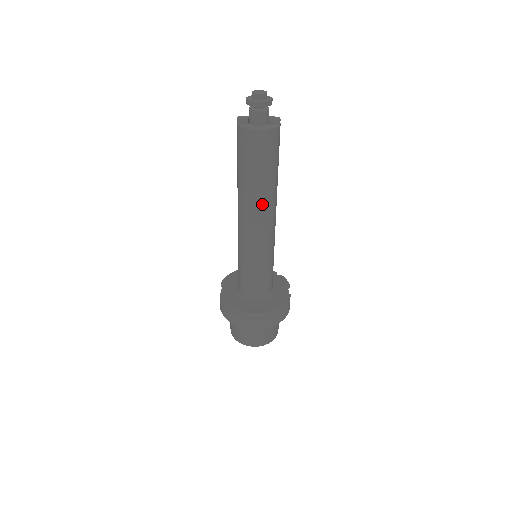
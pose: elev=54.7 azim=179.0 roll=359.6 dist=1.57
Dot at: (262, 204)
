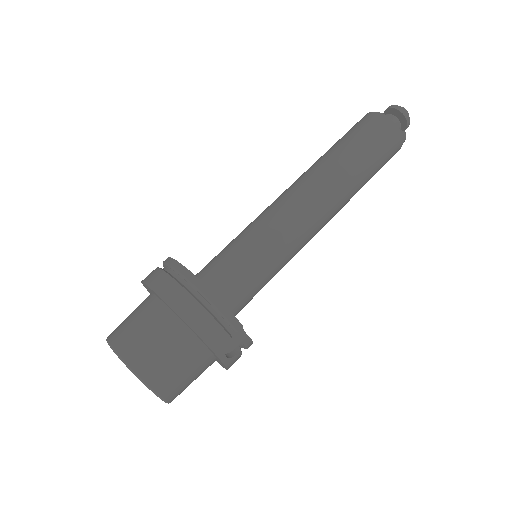
Dot at: (324, 174)
